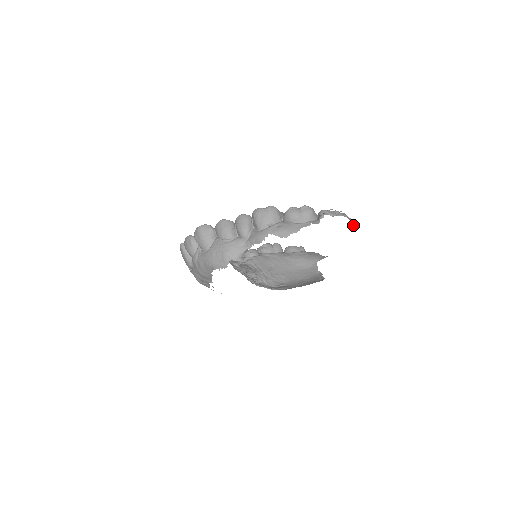
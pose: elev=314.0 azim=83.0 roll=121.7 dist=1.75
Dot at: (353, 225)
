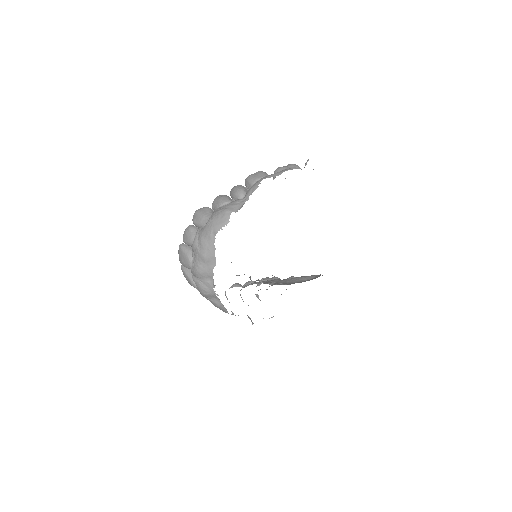
Dot at: occluded
